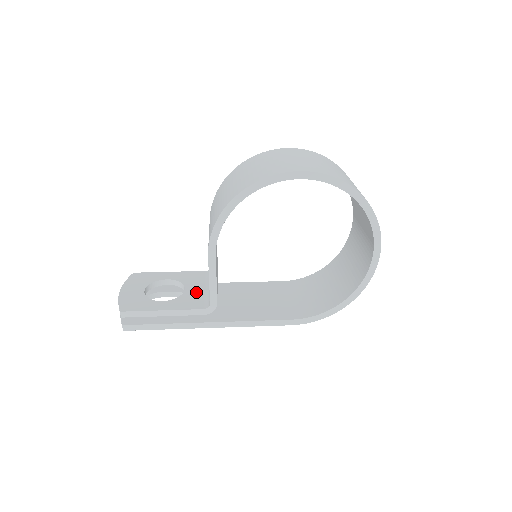
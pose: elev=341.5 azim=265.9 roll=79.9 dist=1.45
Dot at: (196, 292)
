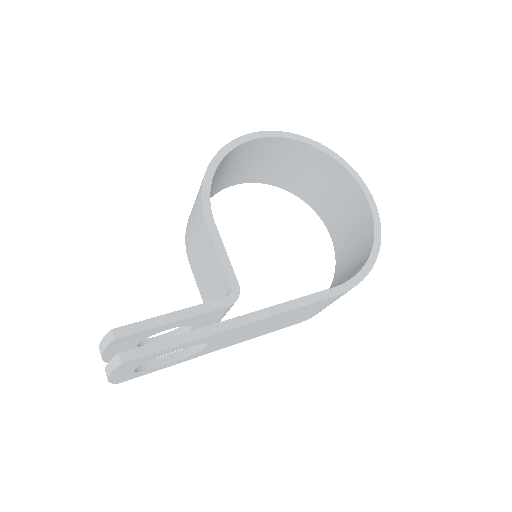
Dot at: occluded
